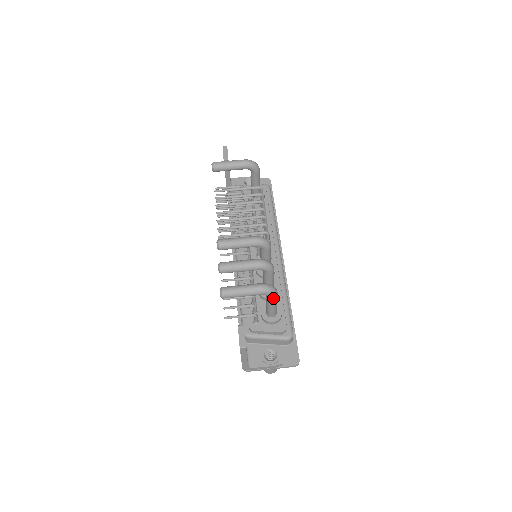
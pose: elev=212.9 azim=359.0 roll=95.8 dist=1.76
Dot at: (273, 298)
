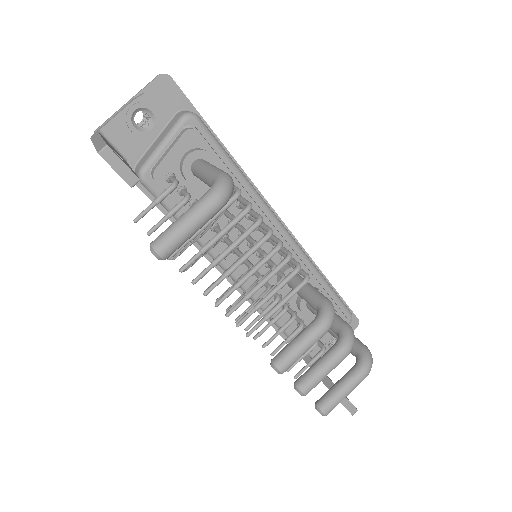
Dot at: occluded
